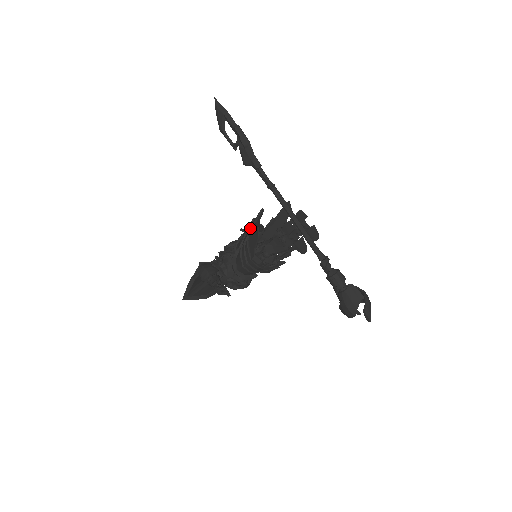
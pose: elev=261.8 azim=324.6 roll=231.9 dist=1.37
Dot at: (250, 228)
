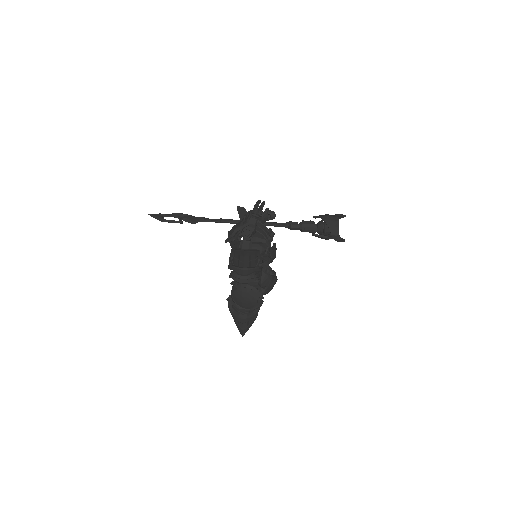
Dot at: occluded
